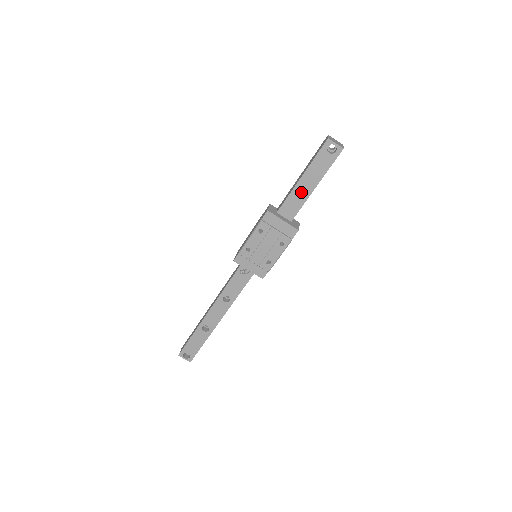
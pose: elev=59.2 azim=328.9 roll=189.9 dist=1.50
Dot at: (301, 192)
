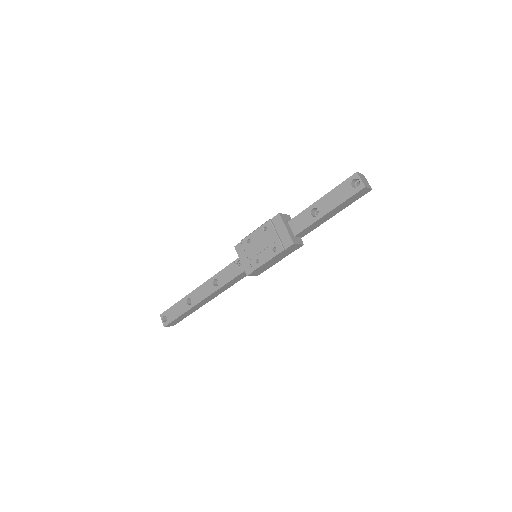
Dot at: occluded
